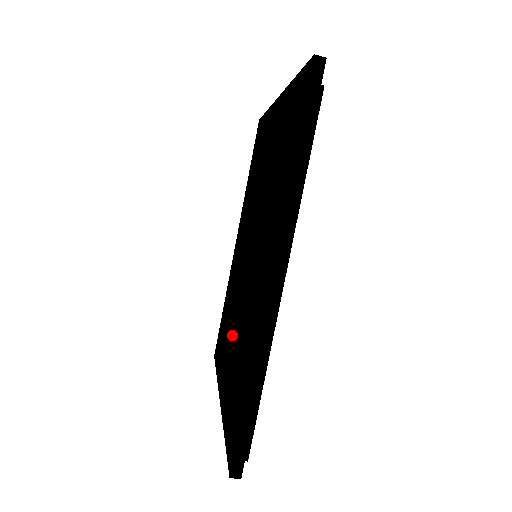
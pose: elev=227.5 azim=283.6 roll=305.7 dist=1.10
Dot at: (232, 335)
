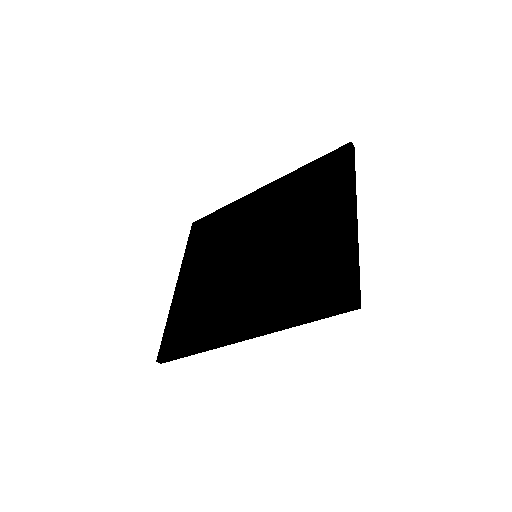
Dot at: (211, 246)
